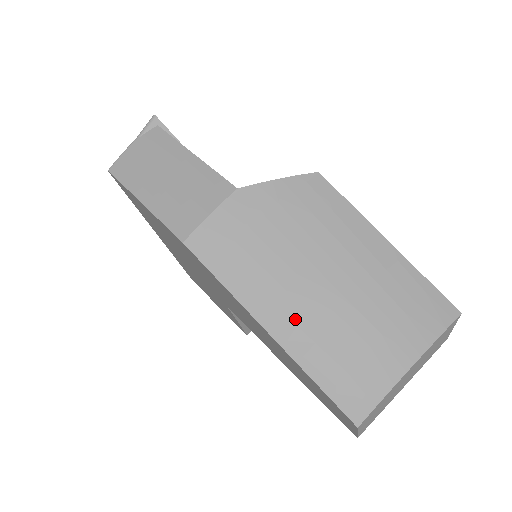
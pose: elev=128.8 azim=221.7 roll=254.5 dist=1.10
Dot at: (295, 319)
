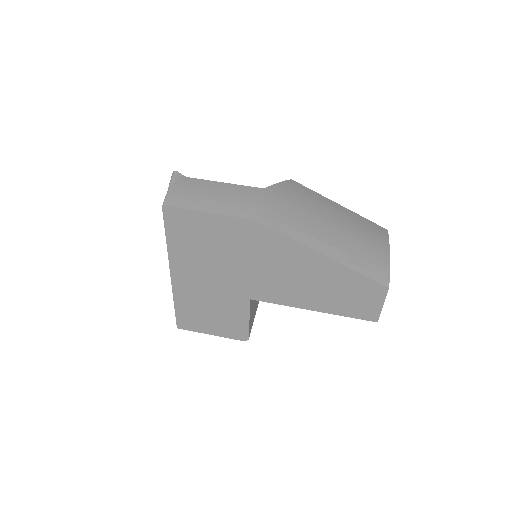
Dot at: (331, 244)
